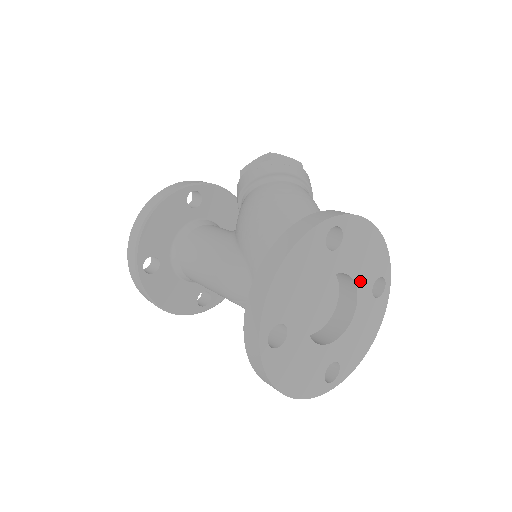
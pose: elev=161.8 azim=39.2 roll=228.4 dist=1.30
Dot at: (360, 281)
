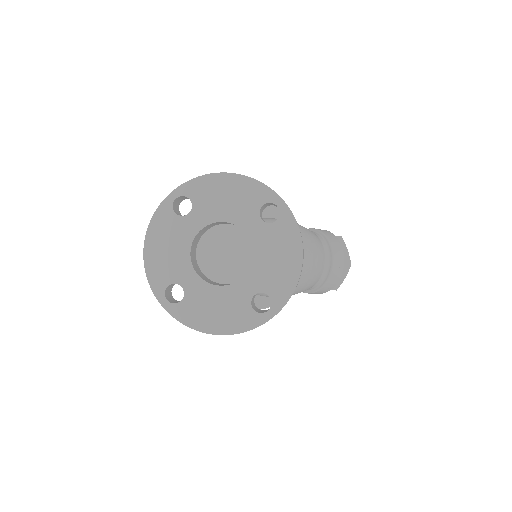
Dot at: (255, 271)
